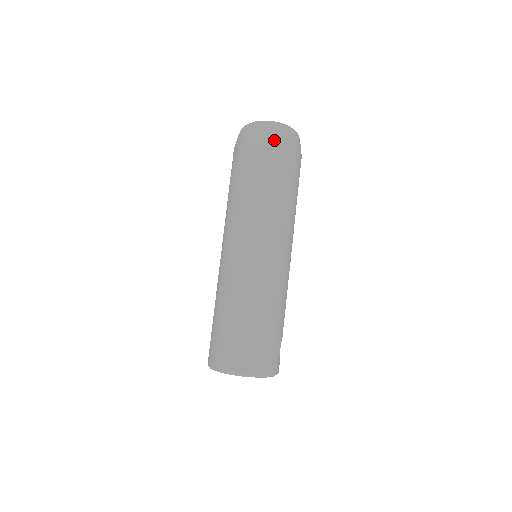
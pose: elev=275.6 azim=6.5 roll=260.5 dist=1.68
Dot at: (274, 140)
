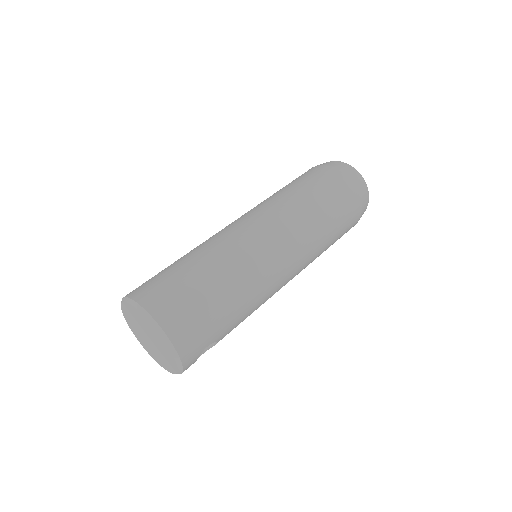
Dot at: (356, 185)
